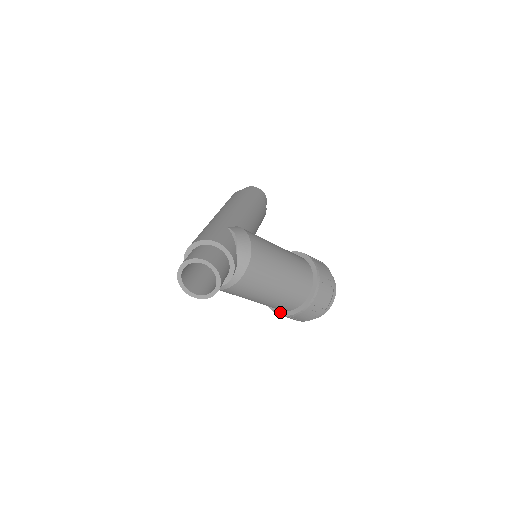
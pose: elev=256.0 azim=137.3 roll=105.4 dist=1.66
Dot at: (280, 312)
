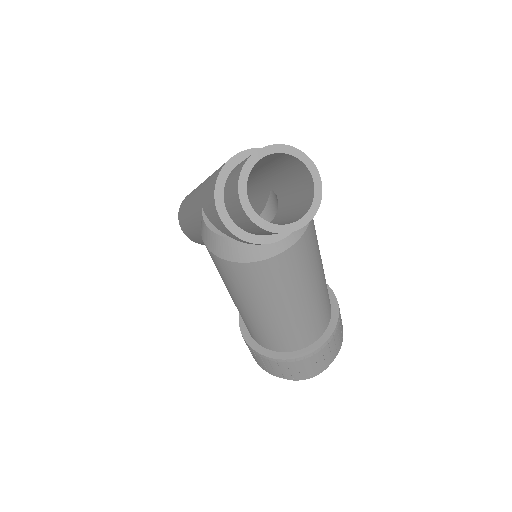
Dot at: (281, 355)
